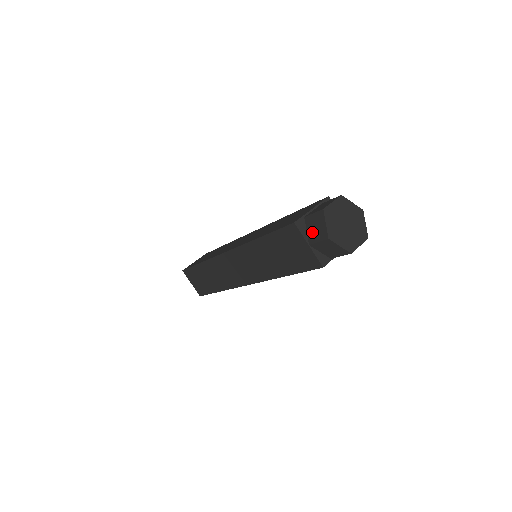
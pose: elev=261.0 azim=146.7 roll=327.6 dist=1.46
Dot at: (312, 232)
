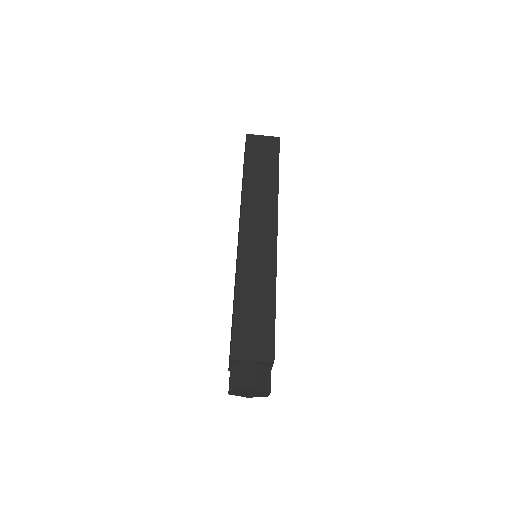
Dot at: occluded
